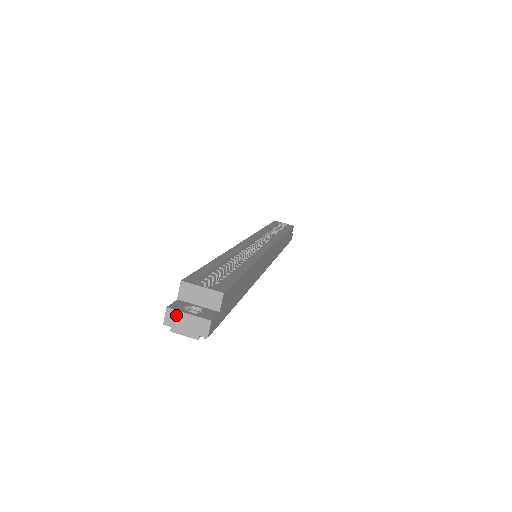
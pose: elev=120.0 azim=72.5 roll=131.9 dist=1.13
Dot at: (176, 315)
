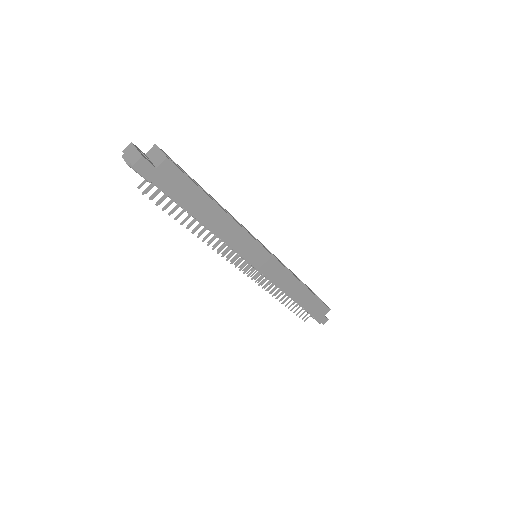
Dot at: (131, 148)
